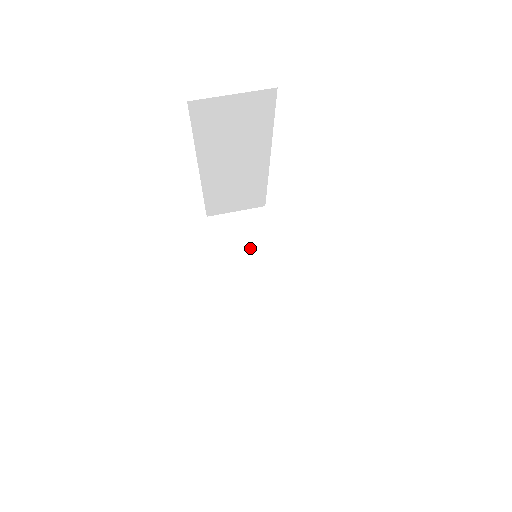
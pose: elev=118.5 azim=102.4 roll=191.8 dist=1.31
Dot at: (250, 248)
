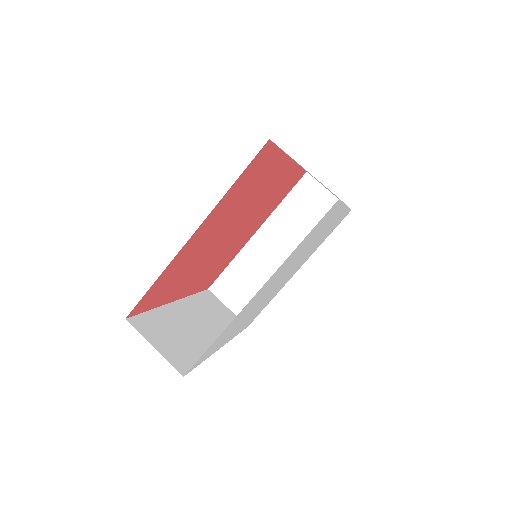
Dot at: (306, 225)
